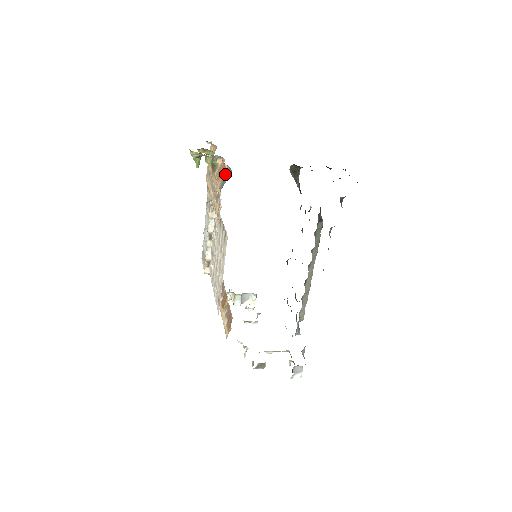
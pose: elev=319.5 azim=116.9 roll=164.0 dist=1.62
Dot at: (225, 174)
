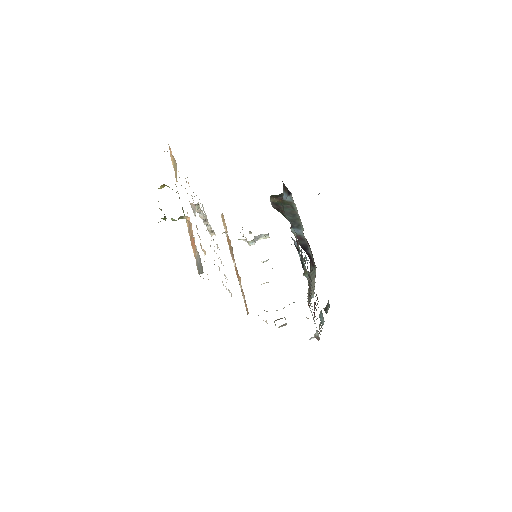
Dot at: (197, 258)
